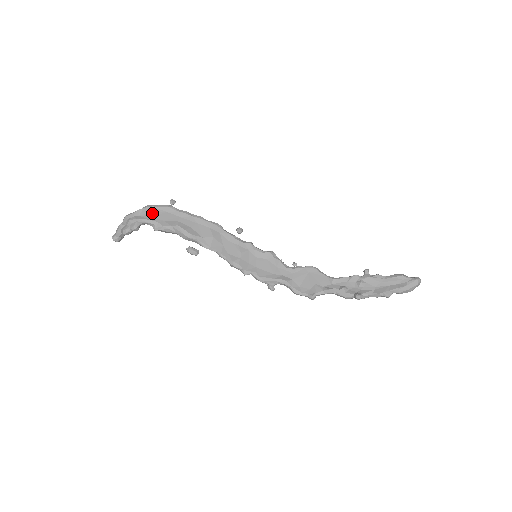
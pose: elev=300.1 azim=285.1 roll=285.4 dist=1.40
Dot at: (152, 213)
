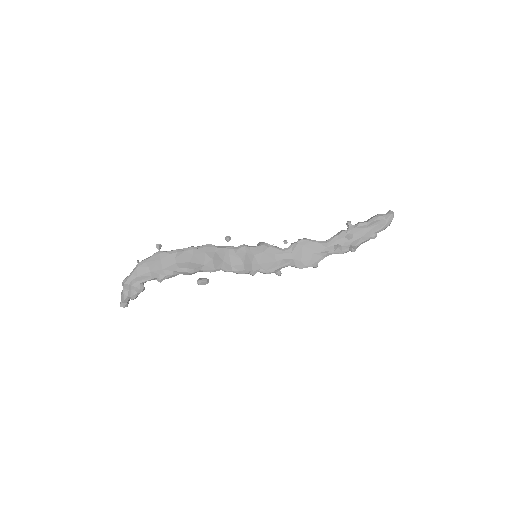
Dot at: (149, 268)
